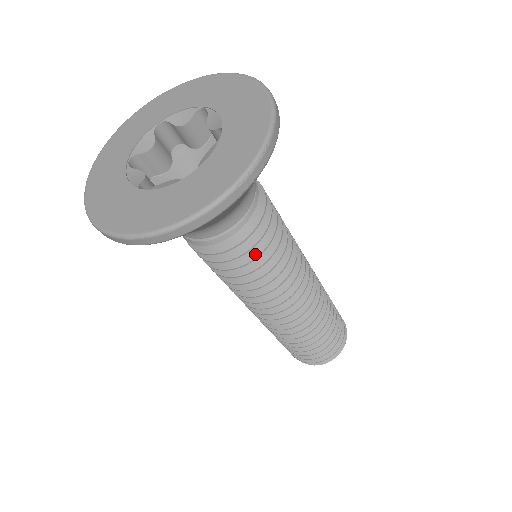
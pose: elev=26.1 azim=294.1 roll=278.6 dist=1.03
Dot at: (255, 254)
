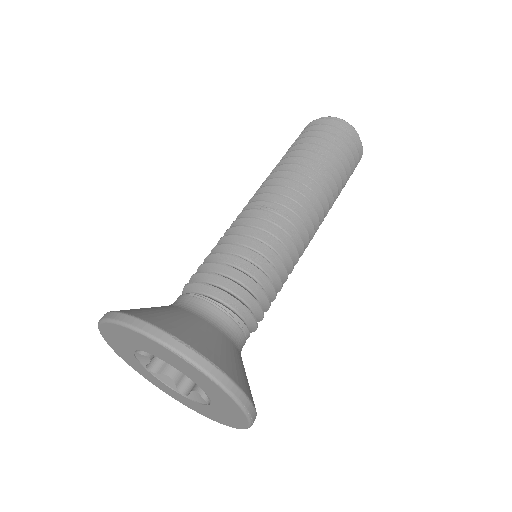
Dot at: (265, 311)
